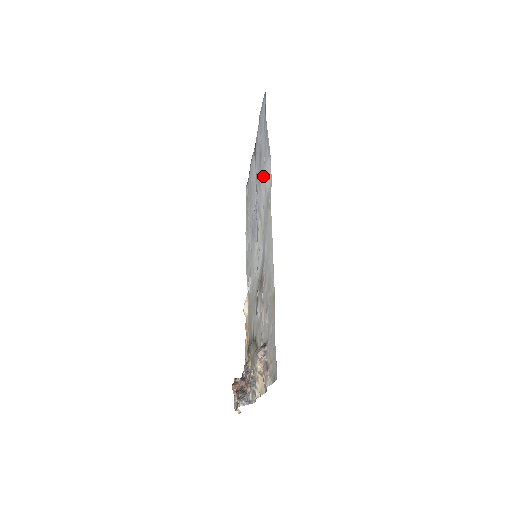
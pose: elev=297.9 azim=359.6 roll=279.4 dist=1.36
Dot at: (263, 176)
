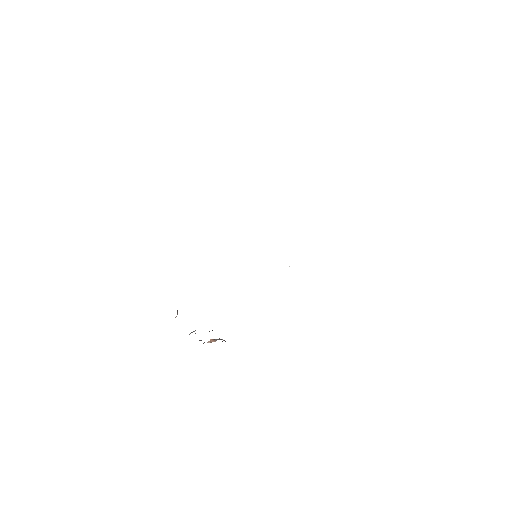
Dot at: occluded
